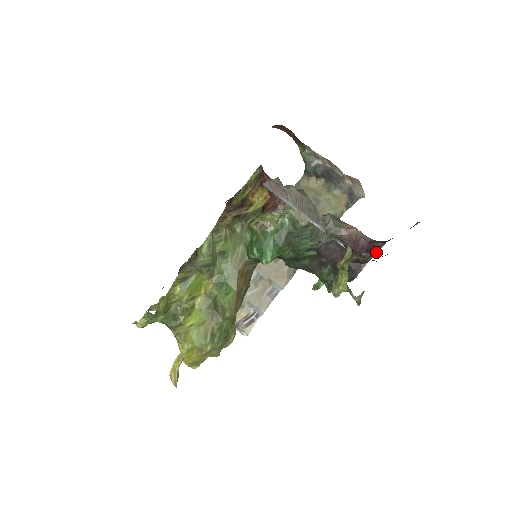
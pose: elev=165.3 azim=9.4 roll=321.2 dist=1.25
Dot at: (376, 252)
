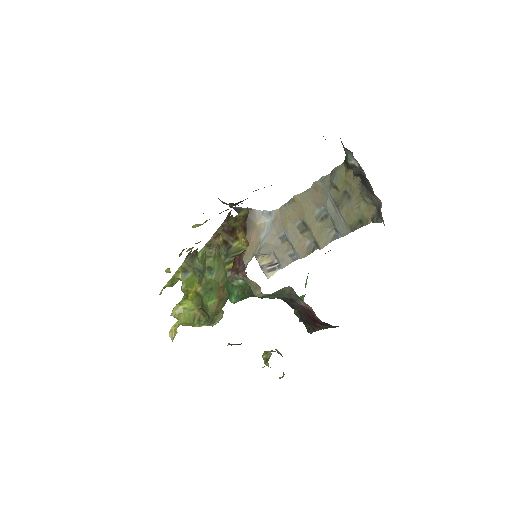
Dot at: (330, 327)
